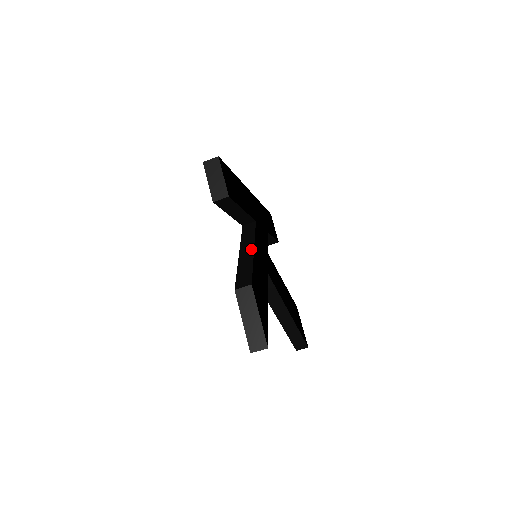
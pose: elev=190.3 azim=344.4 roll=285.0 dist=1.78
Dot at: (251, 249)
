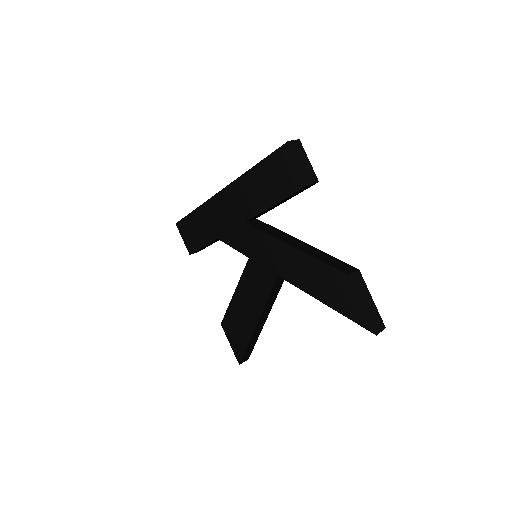
Dot at: (301, 242)
